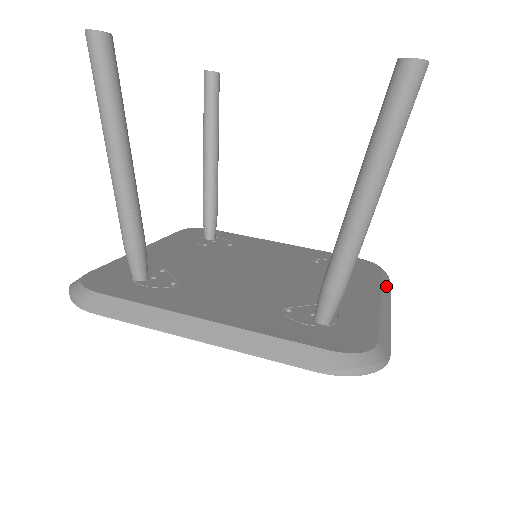
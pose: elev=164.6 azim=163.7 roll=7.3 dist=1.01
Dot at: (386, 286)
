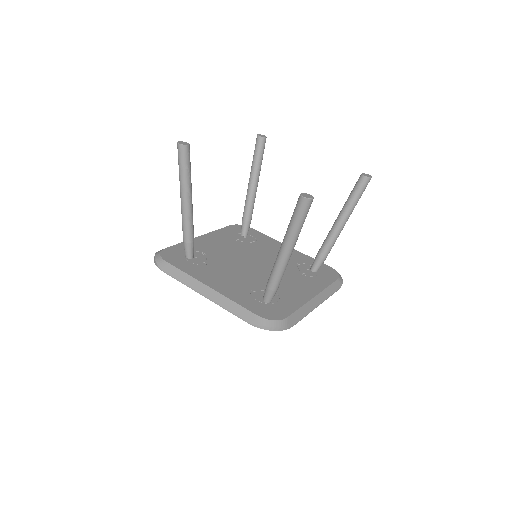
Dot at: (331, 289)
